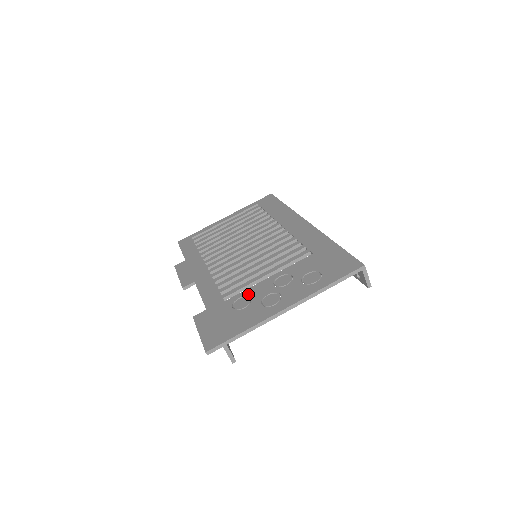
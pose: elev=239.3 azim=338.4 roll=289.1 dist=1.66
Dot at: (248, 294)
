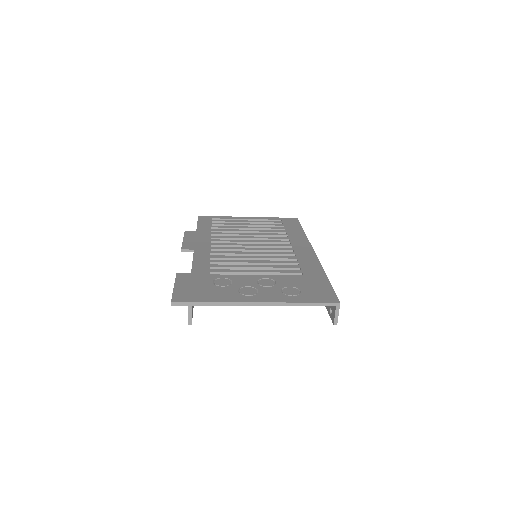
Dot at: (232, 278)
